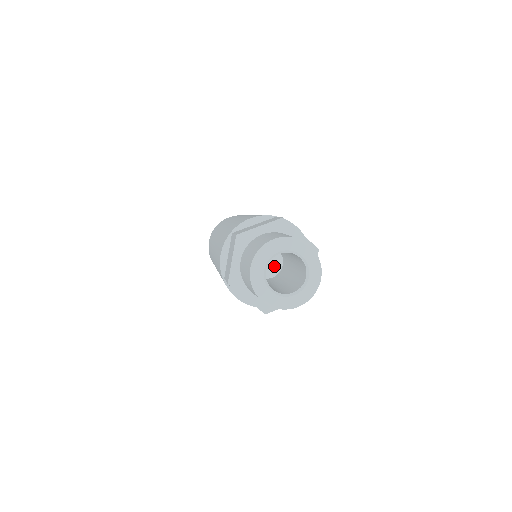
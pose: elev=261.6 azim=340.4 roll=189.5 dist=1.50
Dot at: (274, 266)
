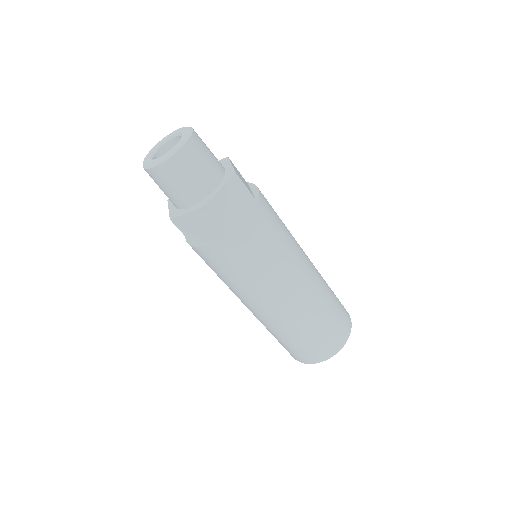
Dot at: occluded
